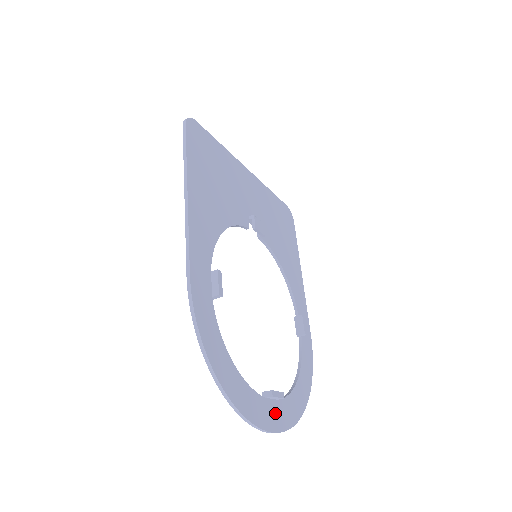
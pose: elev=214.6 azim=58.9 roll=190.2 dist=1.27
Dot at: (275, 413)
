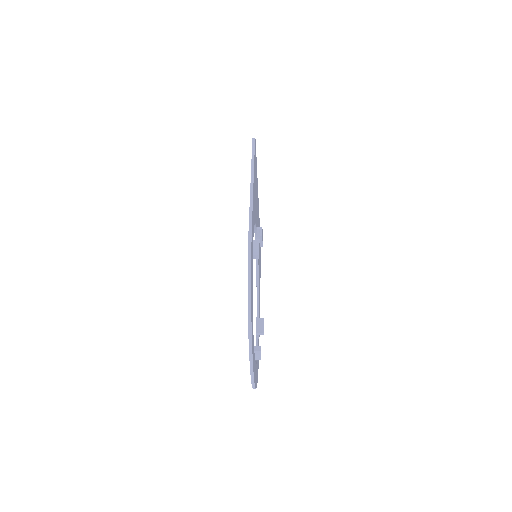
Dot at: (254, 367)
